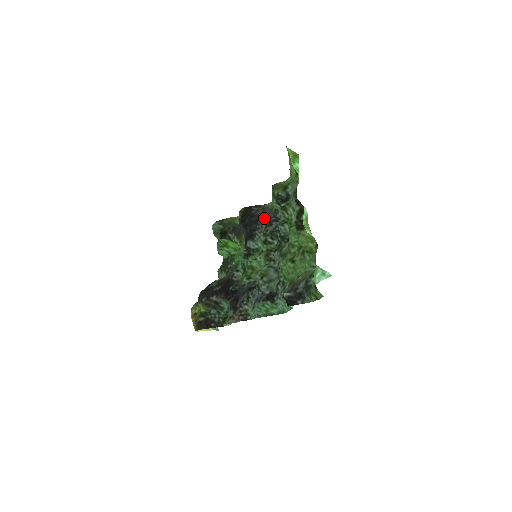
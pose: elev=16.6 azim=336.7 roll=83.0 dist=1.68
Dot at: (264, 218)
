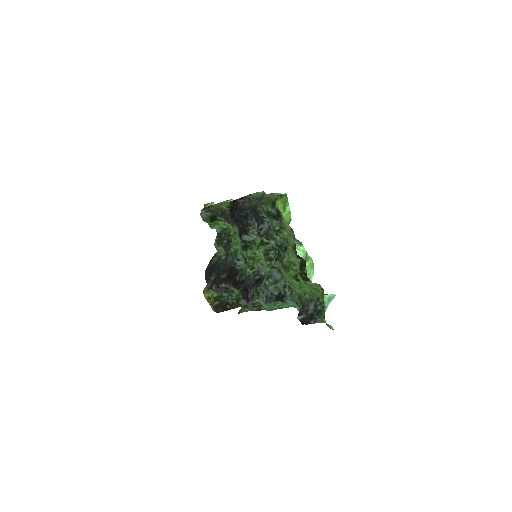
Dot at: (253, 212)
